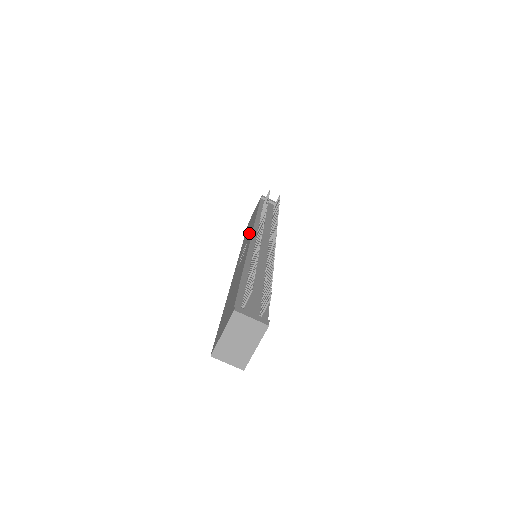
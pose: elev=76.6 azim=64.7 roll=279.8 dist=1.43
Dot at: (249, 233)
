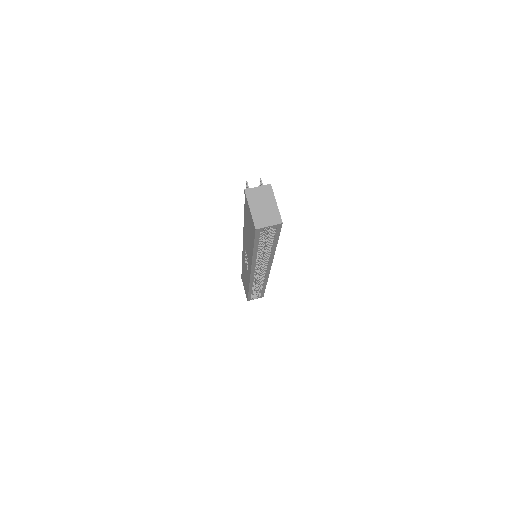
Dot at: (244, 265)
